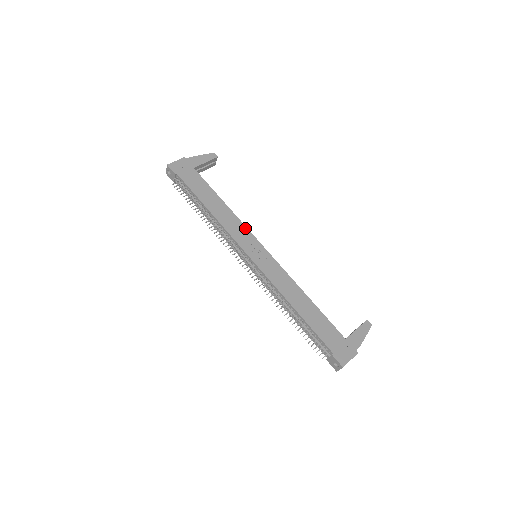
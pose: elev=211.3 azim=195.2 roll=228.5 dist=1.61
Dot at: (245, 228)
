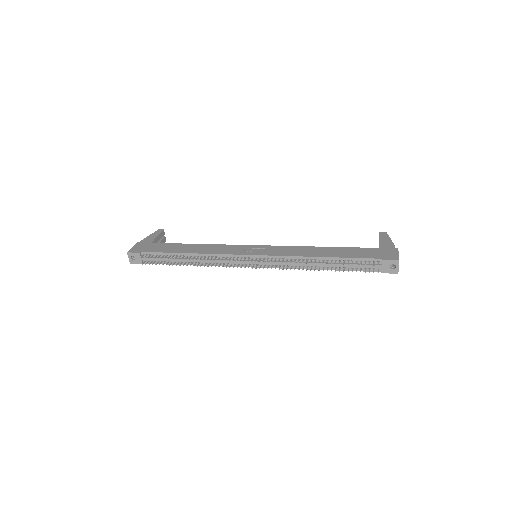
Dot at: (229, 245)
